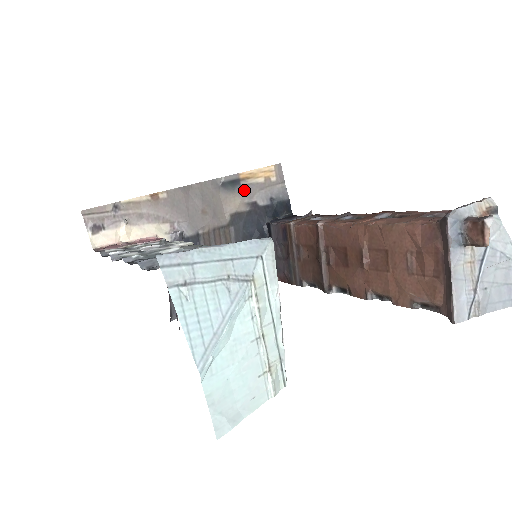
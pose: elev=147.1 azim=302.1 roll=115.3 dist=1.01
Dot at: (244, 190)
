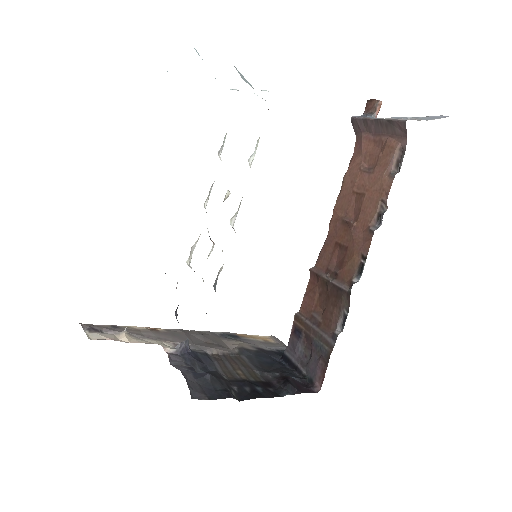
Dot at: (245, 341)
